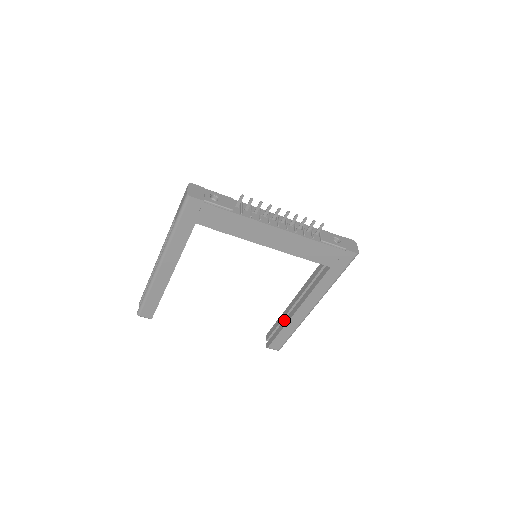
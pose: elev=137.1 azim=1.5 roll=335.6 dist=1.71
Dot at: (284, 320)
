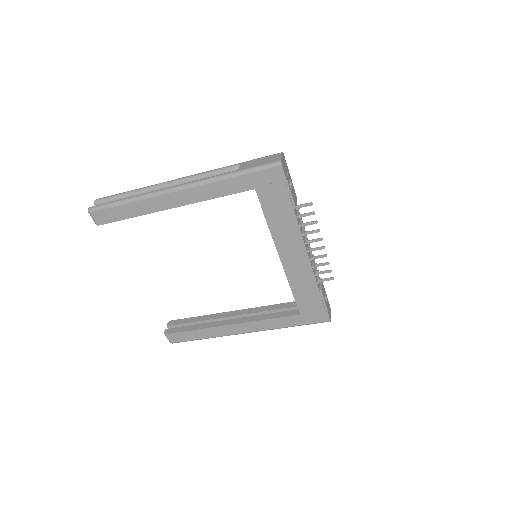
Dot at: occluded
